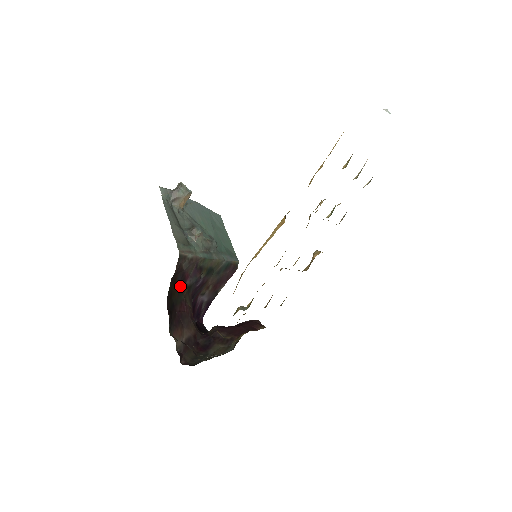
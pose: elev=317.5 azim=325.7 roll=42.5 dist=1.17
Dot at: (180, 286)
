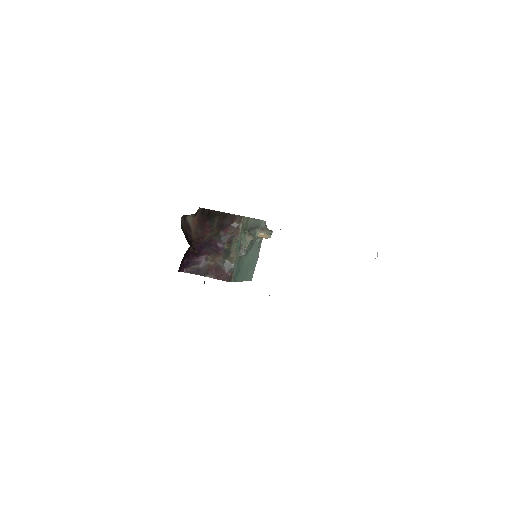
Dot at: (221, 224)
